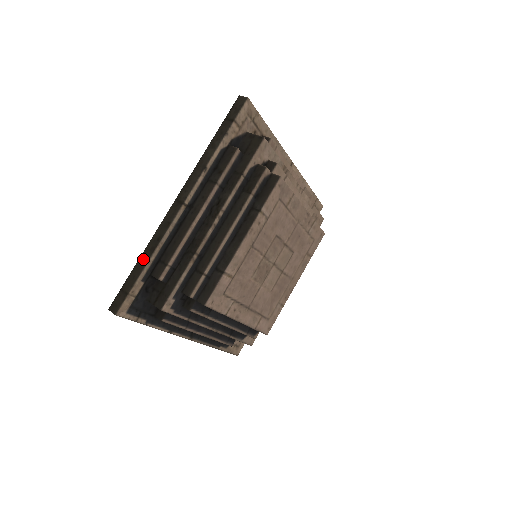
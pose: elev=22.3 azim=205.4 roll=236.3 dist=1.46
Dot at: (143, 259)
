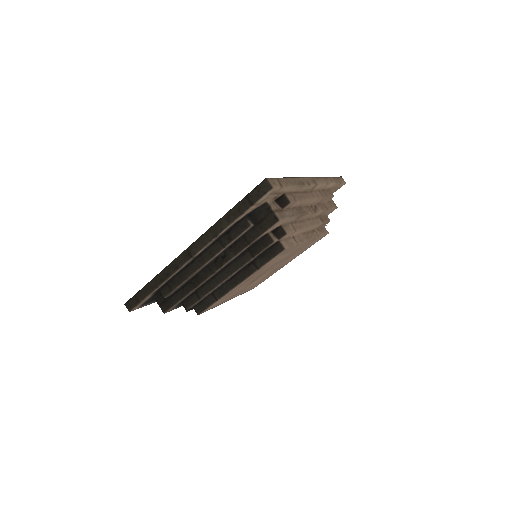
Dot at: (154, 283)
